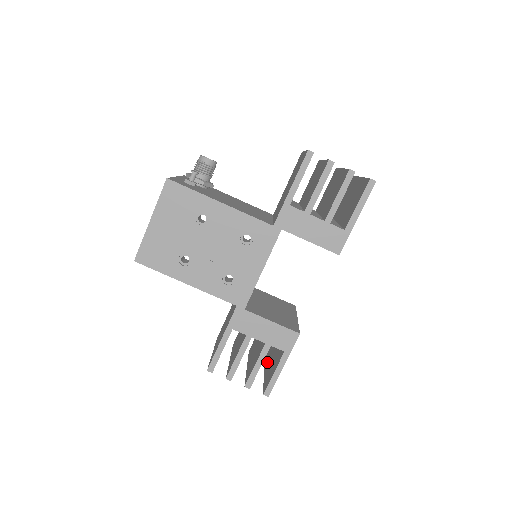
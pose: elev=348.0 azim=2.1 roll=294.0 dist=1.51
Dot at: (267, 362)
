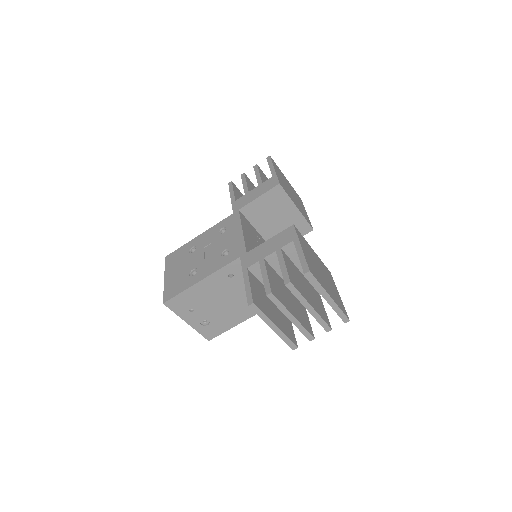
Dot at: occluded
